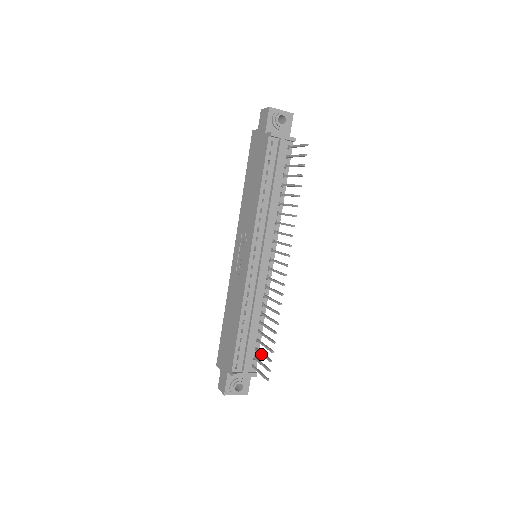
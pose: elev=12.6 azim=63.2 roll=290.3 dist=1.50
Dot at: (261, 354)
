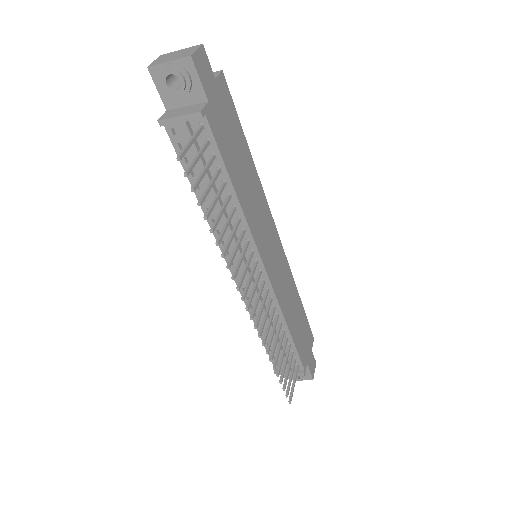
Dot at: (287, 367)
